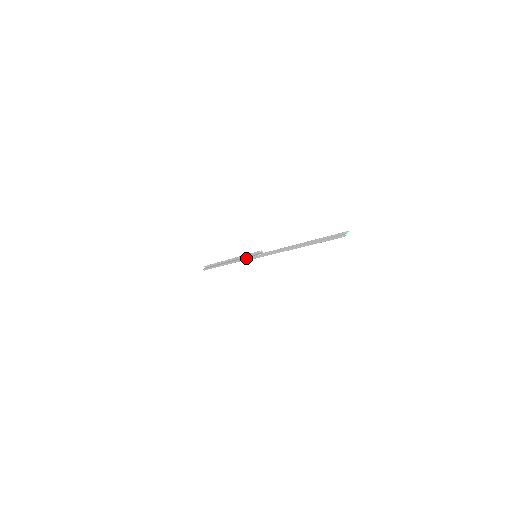
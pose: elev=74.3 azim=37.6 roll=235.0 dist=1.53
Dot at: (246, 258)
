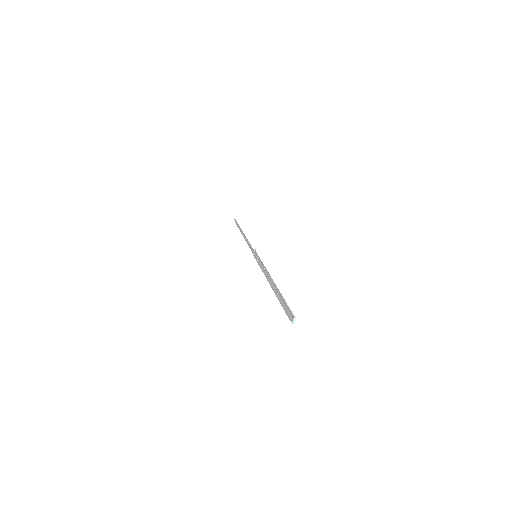
Dot at: occluded
